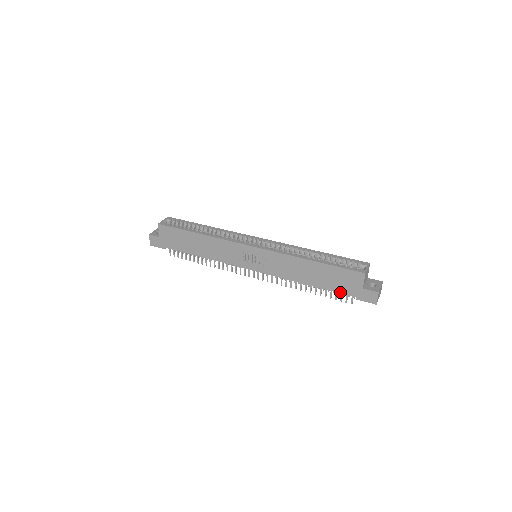
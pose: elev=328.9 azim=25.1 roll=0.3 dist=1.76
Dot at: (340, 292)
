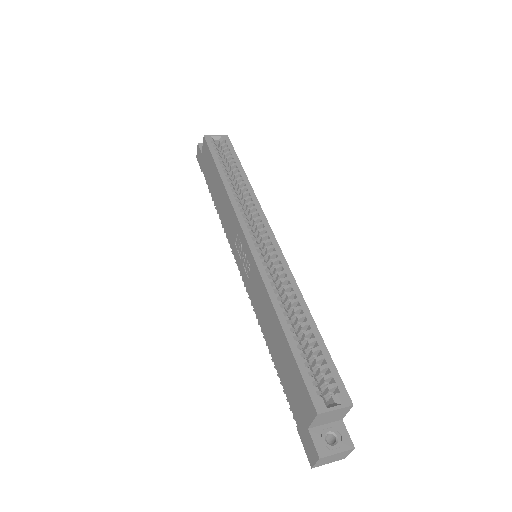
Dot at: (288, 399)
